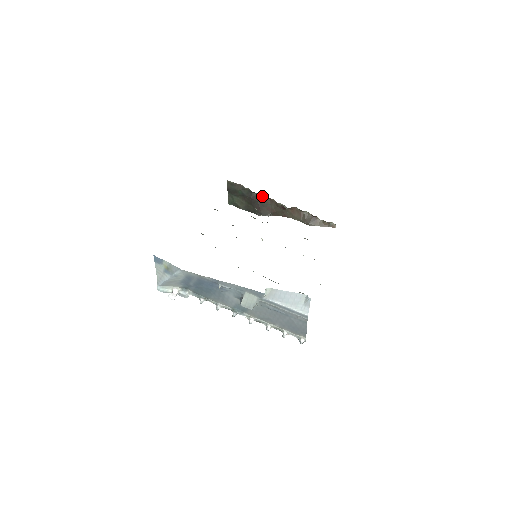
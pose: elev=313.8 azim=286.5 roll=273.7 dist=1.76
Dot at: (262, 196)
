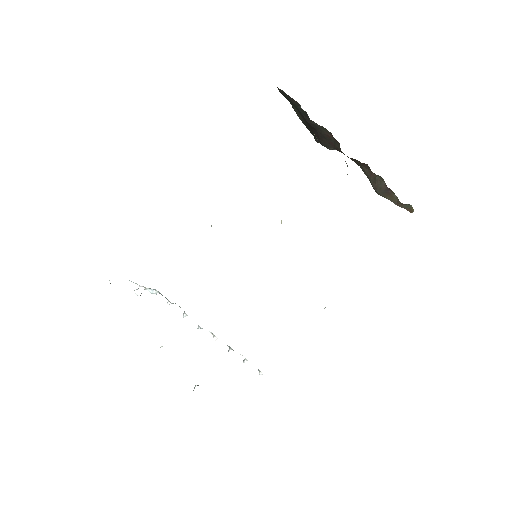
Dot at: (324, 129)
